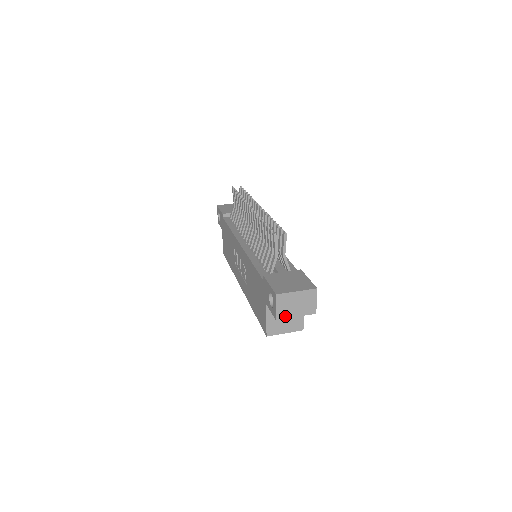
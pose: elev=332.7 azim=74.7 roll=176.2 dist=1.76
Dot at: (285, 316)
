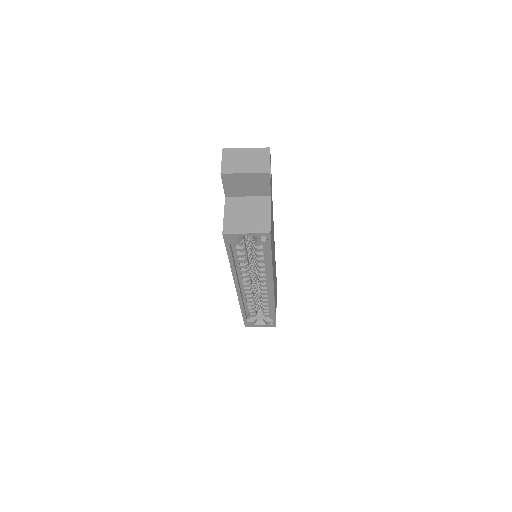
Dot at: (232, 171)
